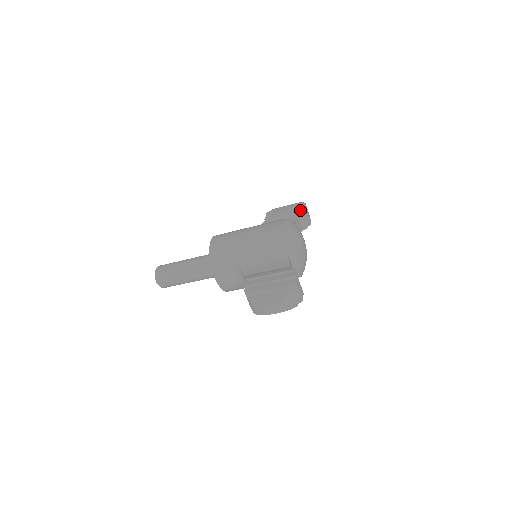
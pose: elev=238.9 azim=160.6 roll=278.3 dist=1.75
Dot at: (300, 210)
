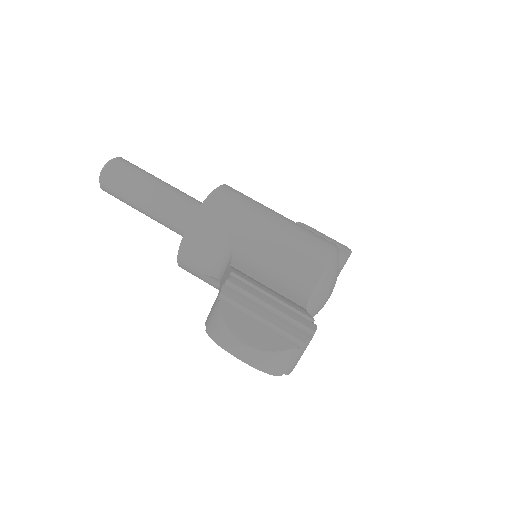
Dot at: (342, 252)
